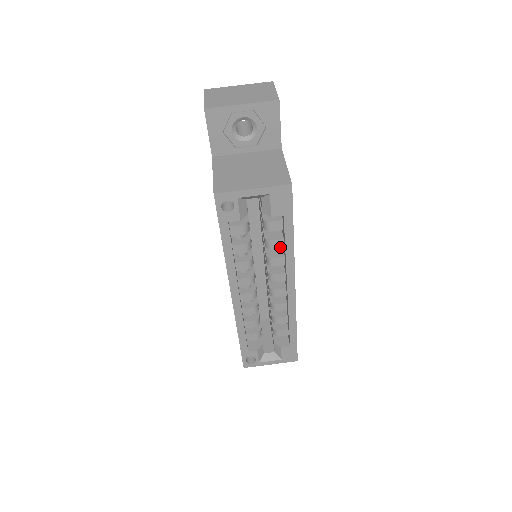
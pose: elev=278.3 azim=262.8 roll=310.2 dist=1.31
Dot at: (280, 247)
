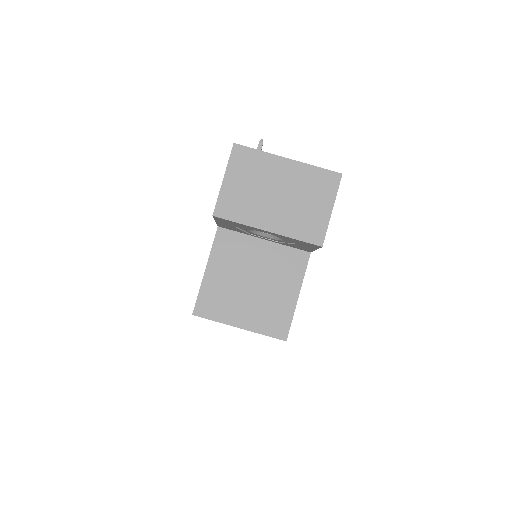
Dot at: occluded
